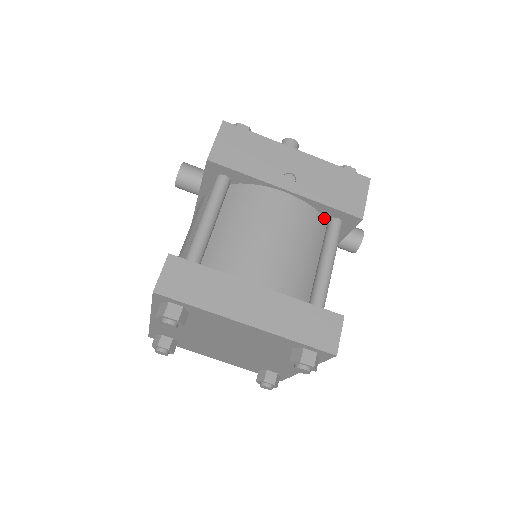
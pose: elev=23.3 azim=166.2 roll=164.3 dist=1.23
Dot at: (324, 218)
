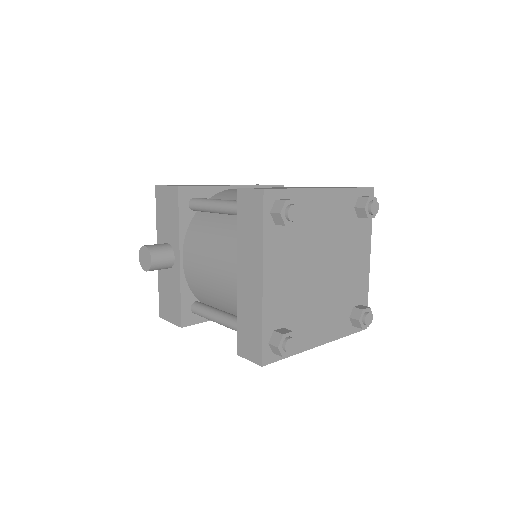
Dot at: occluded
